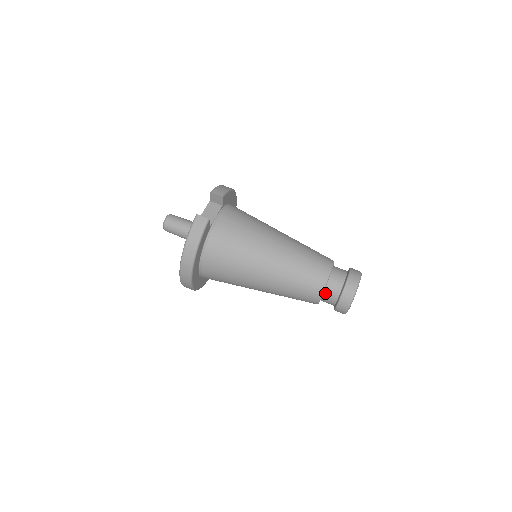
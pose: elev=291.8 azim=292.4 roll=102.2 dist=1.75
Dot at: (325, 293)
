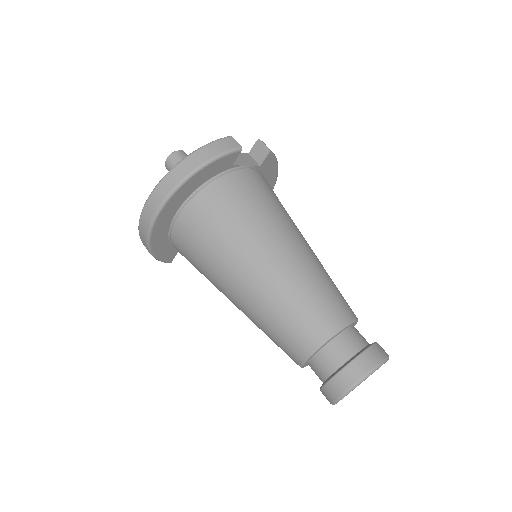
Dot at: (327, 347)
